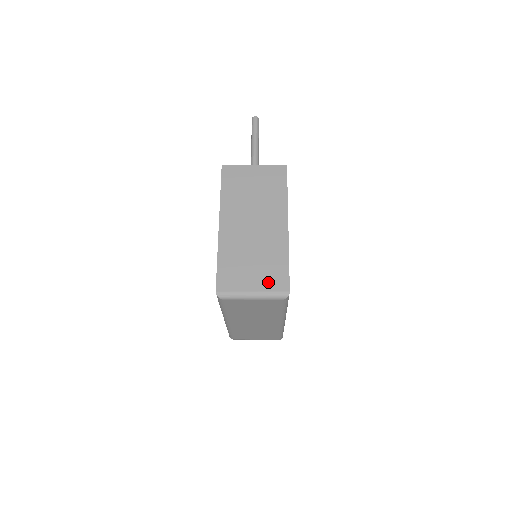
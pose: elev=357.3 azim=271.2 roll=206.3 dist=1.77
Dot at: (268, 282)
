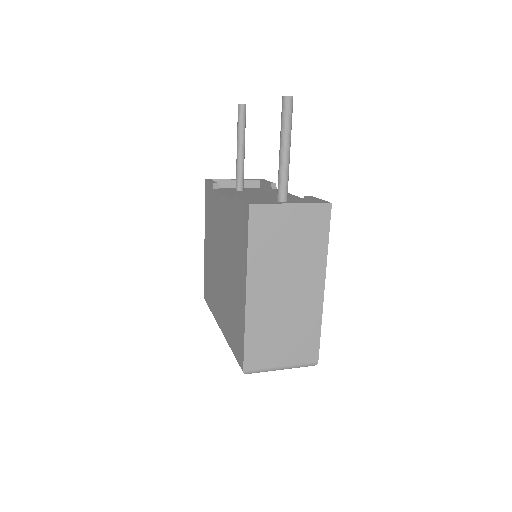
Dot at: (298, 355)
